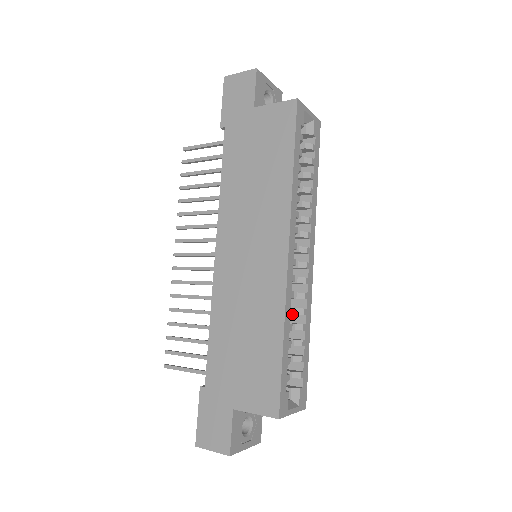
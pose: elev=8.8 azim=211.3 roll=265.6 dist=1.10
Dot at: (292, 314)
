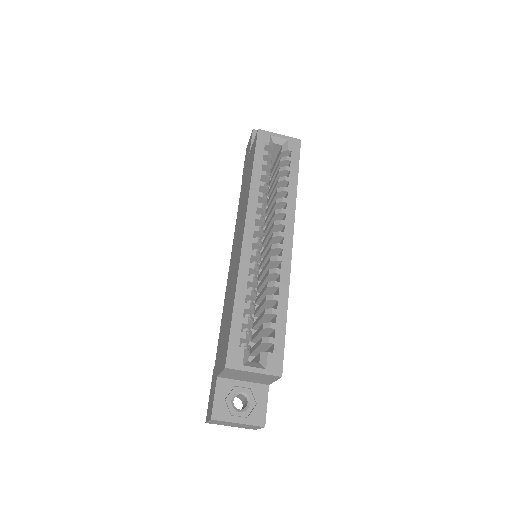
Dot at: (275, 292)
